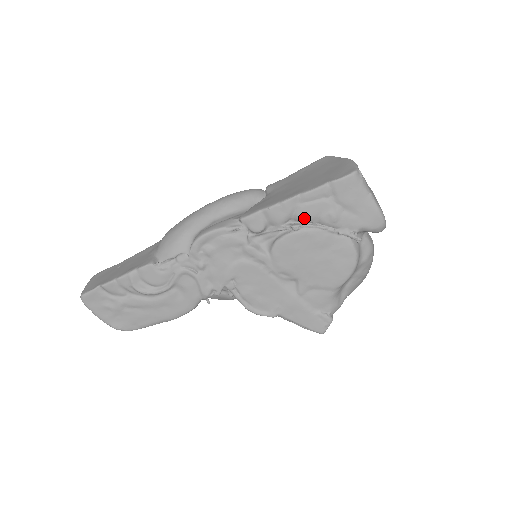
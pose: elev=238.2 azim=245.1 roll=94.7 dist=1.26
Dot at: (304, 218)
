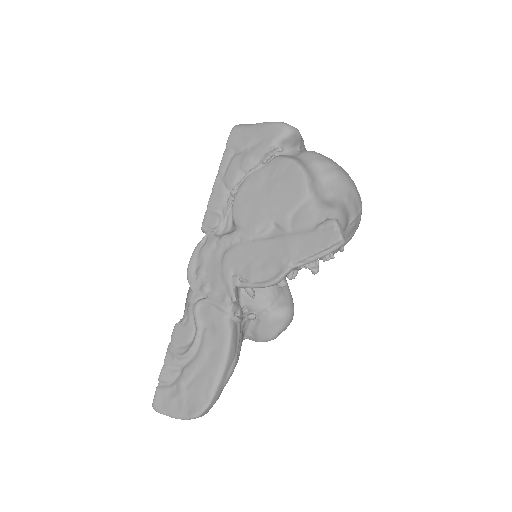
Dot at: (233, 181)
